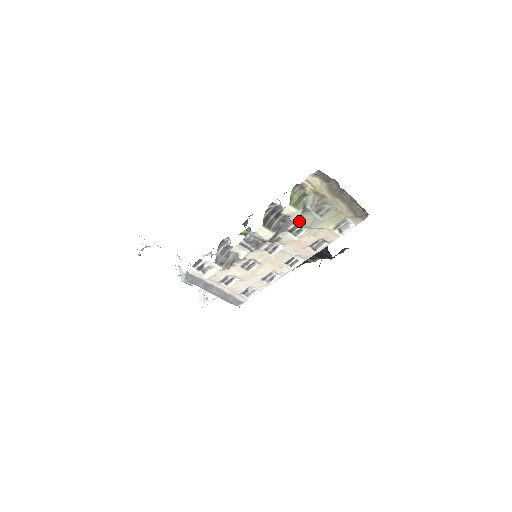
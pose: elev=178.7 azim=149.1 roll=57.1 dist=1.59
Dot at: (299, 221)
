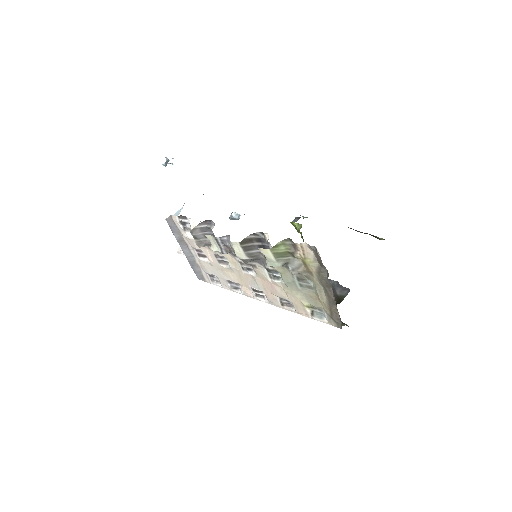
Dot at: (279, 270)
